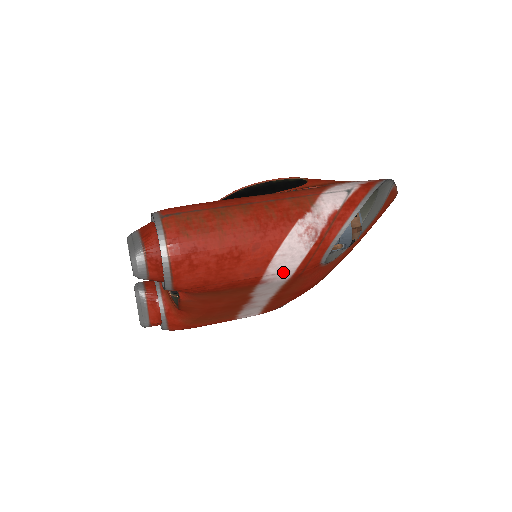
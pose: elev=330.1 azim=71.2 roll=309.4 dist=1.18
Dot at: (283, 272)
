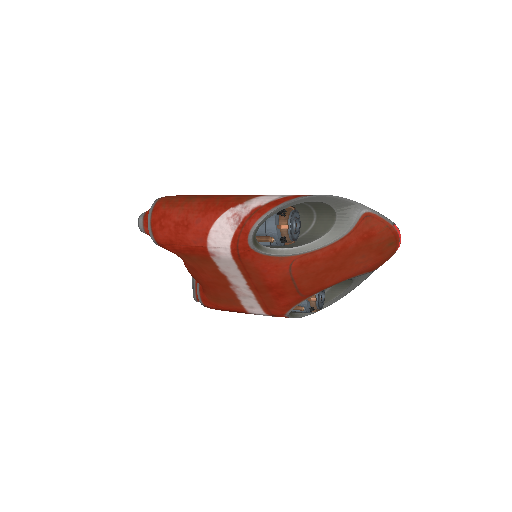
Dot at: (221, 247)
